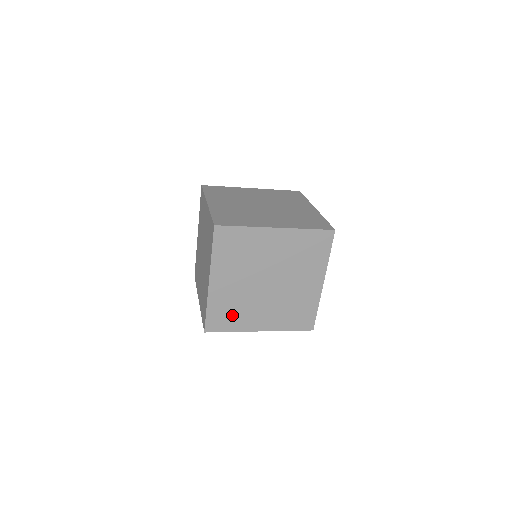
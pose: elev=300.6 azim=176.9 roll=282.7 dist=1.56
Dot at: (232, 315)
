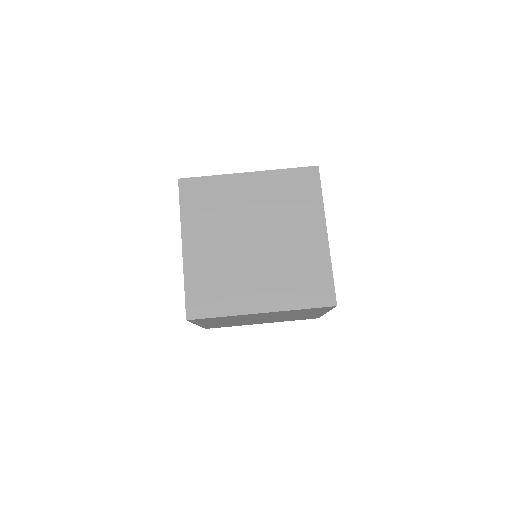
Dot at: (230, 325)
